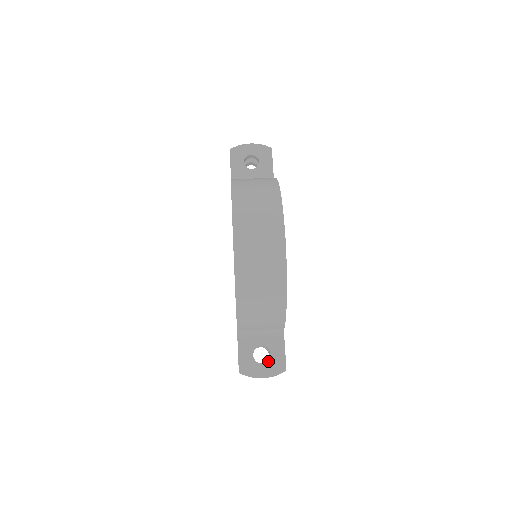
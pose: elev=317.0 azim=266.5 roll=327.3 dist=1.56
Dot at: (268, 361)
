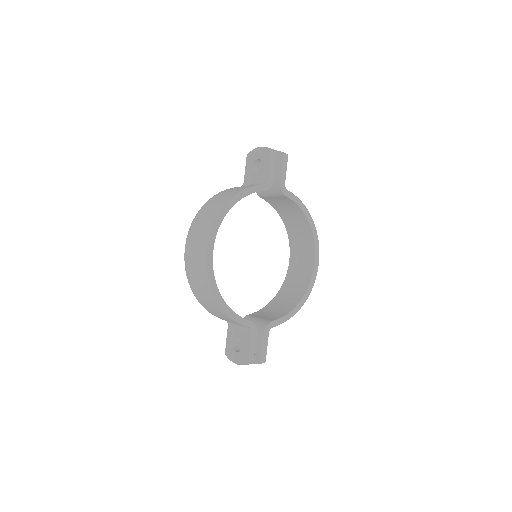
Dot at: (240, 351)
